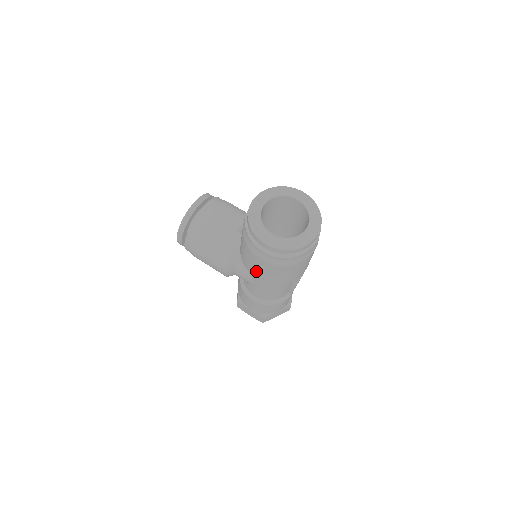
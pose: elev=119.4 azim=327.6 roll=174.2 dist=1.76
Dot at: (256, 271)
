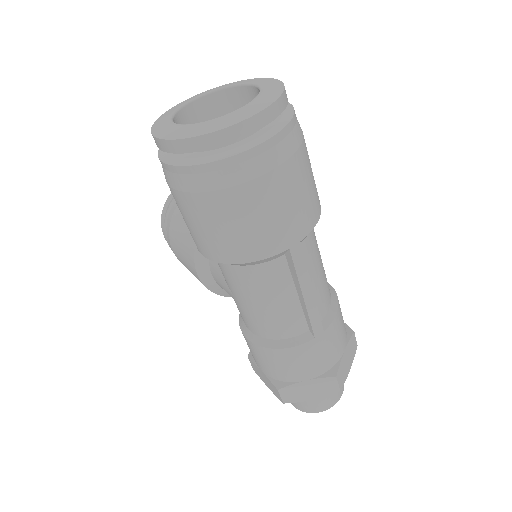
Dot at: (192, 234)
